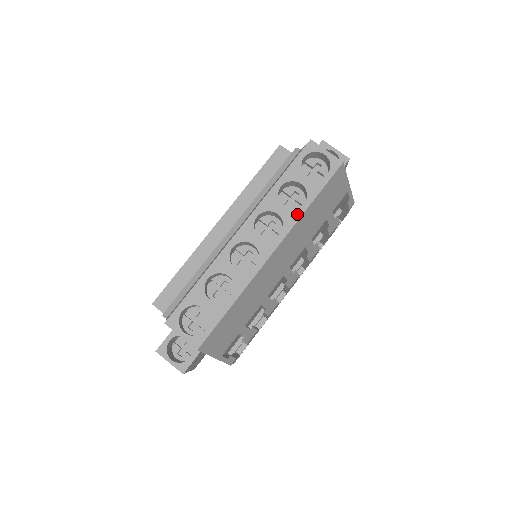
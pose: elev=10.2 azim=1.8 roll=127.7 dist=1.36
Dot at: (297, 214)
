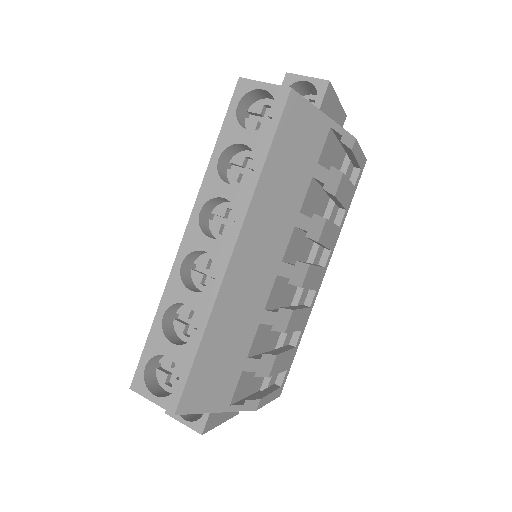
Dot at: (249, 188)
